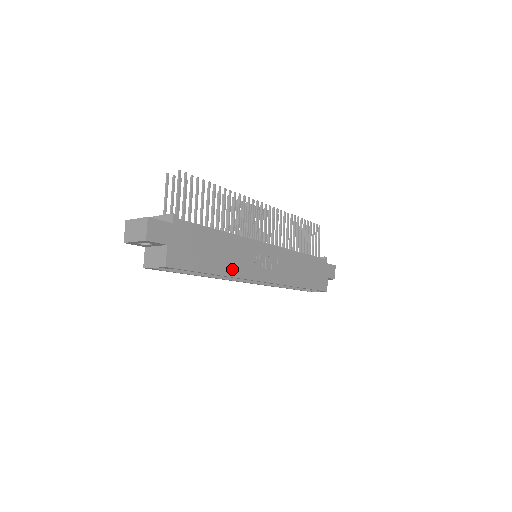
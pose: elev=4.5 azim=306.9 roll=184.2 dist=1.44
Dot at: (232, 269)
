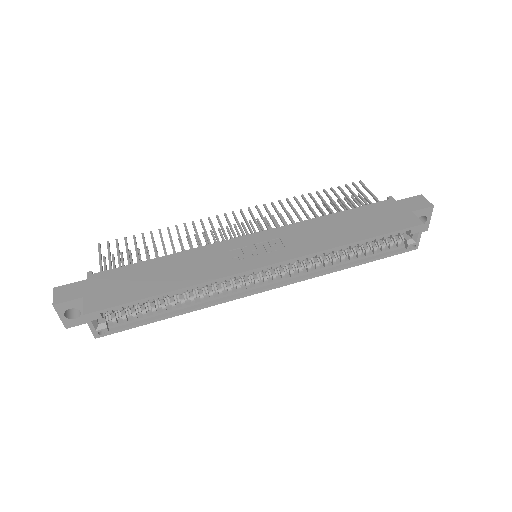
Dot at: (194, 278)
